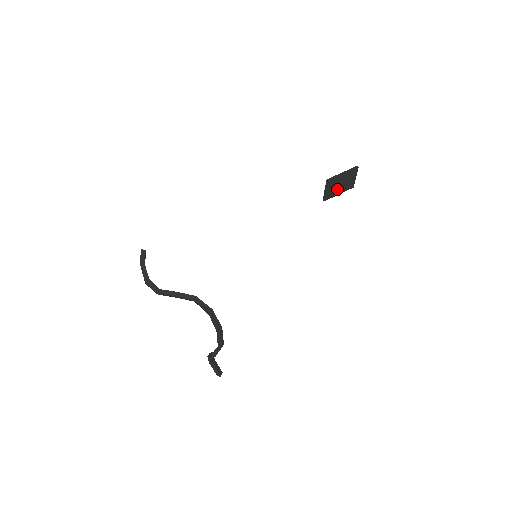
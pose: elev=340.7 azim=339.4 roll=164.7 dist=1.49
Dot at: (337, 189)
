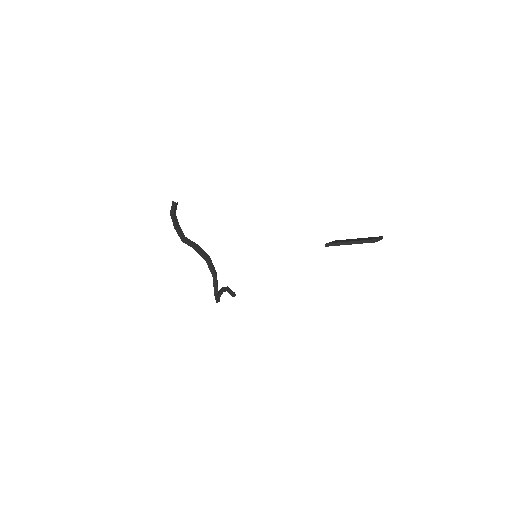
Dot at: occluded
